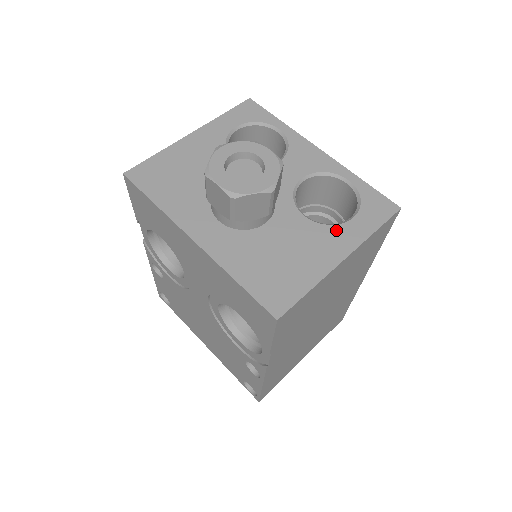
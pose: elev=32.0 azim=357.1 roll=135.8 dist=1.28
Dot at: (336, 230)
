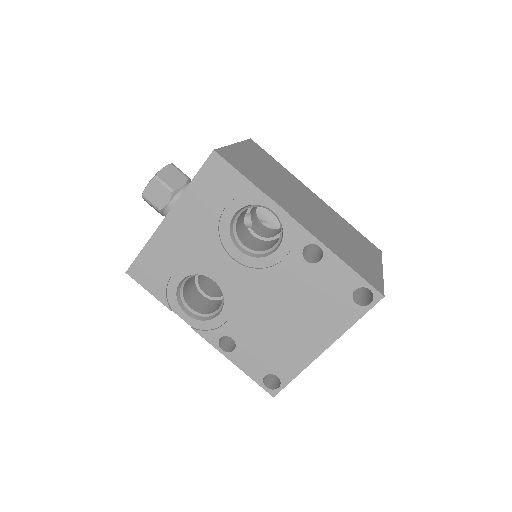
Dot at: occluded
